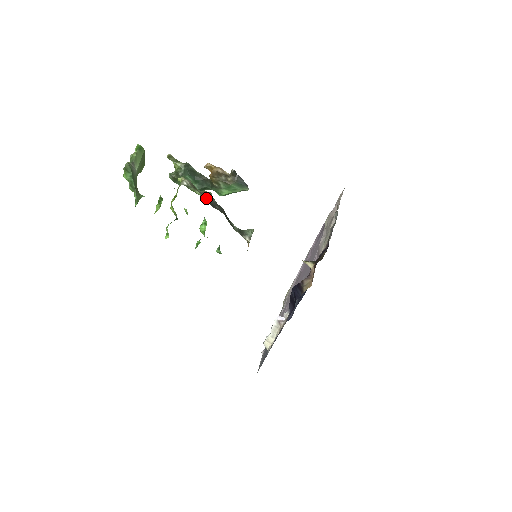
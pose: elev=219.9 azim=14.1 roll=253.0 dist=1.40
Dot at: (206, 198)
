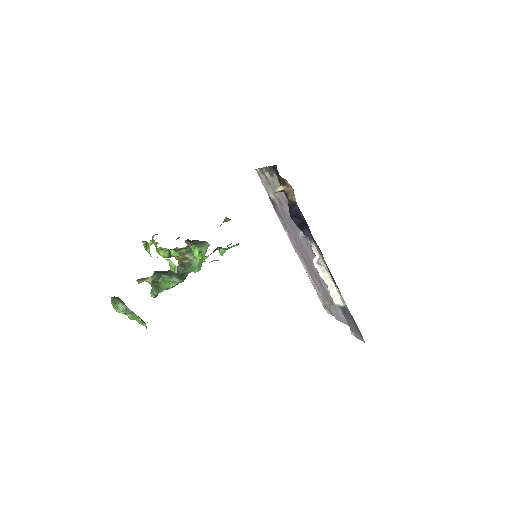
Dot at: occluded
